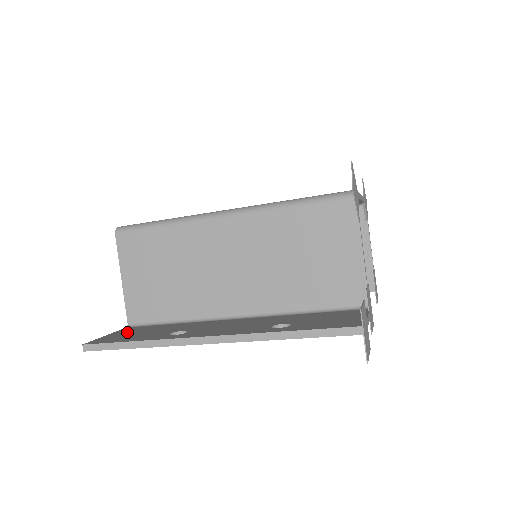
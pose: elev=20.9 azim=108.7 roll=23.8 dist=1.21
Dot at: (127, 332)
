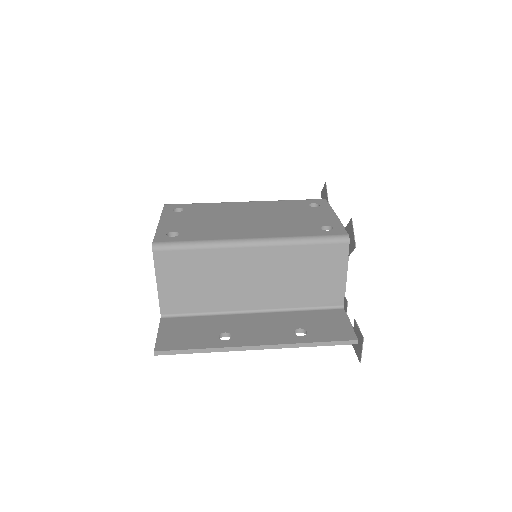
Dot at: (173, 329)
